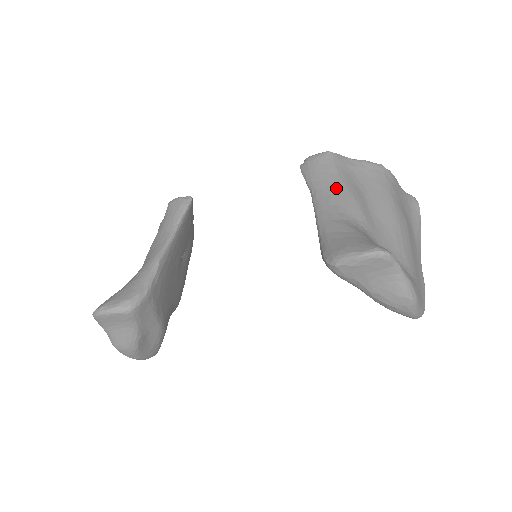
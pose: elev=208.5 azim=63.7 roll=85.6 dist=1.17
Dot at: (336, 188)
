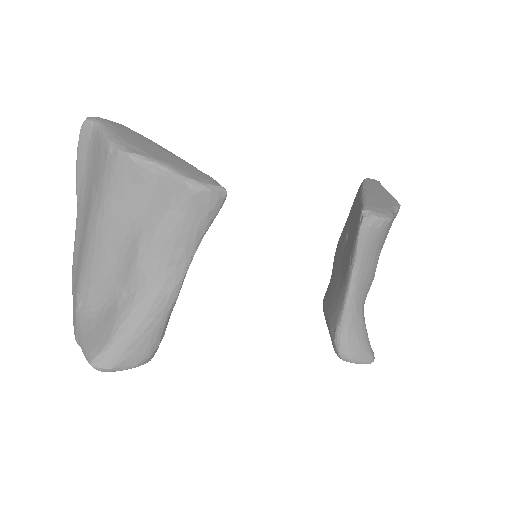
Dot at: (372, 269)
